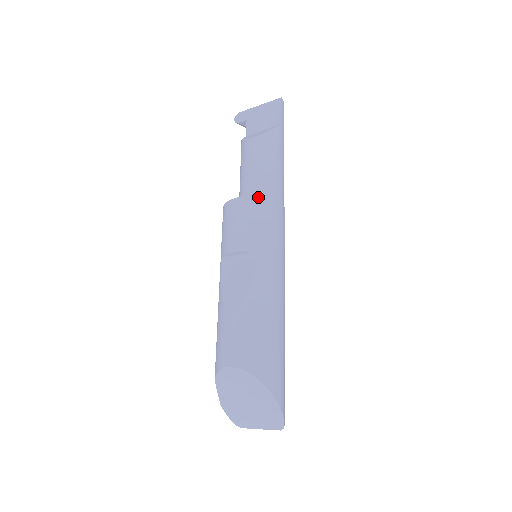
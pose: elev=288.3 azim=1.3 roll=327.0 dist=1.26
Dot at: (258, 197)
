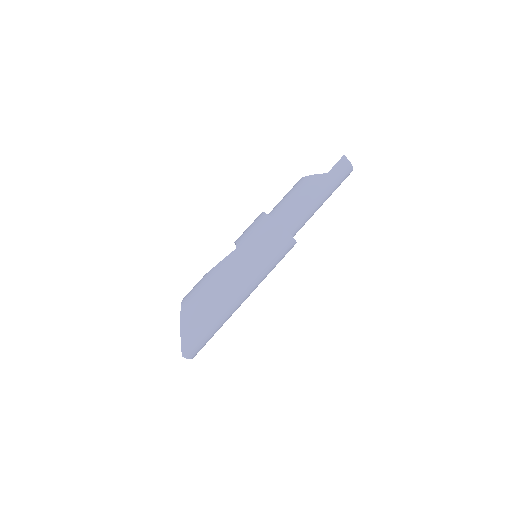
Dot at: (266, 214)
